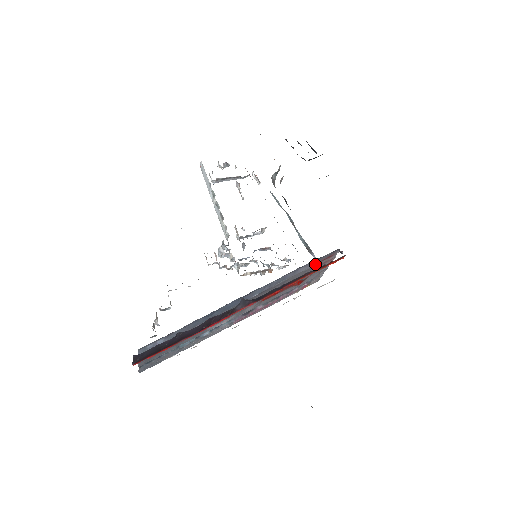
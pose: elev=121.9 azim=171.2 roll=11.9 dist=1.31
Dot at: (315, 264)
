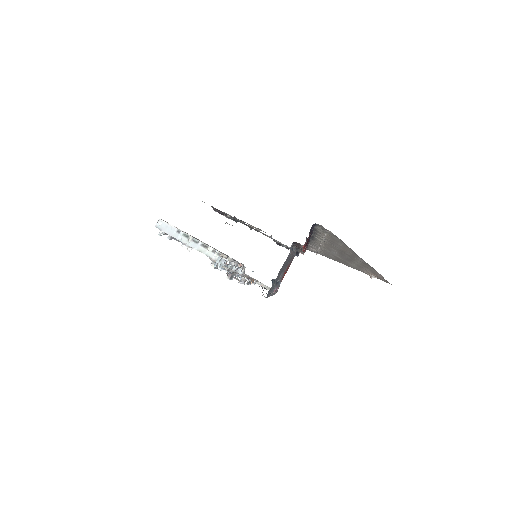
Dot at: occluded
